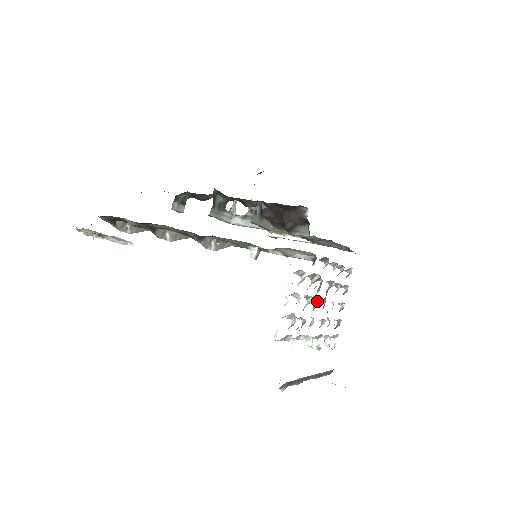
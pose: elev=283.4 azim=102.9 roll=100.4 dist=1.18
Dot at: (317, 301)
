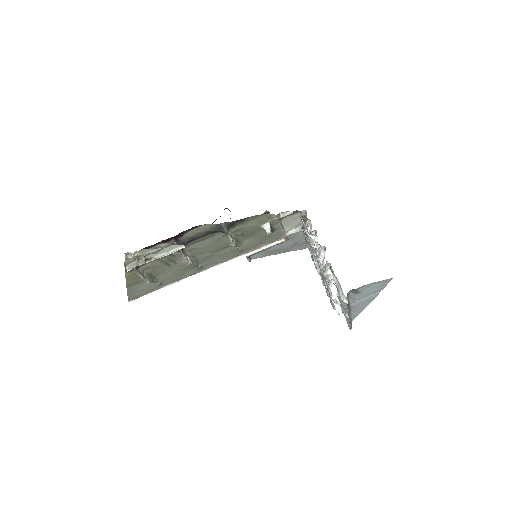
Dot at: occluded
